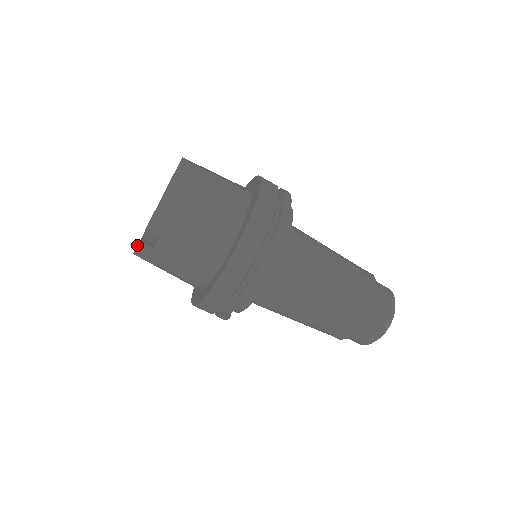
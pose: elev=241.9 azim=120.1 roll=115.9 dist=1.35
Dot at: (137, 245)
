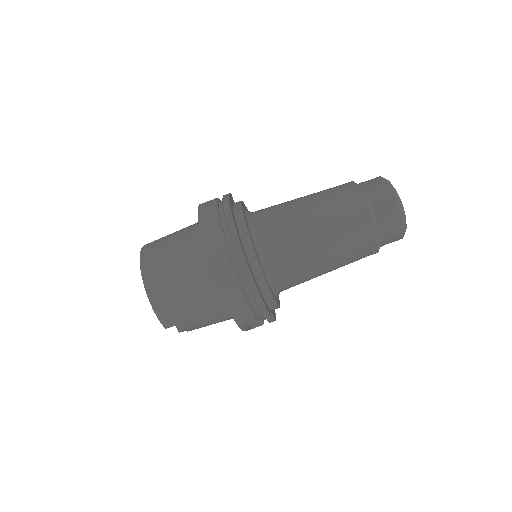
Dot at: (176, 327)
